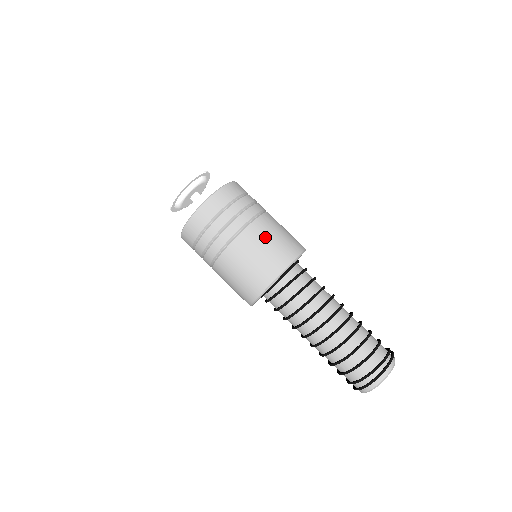
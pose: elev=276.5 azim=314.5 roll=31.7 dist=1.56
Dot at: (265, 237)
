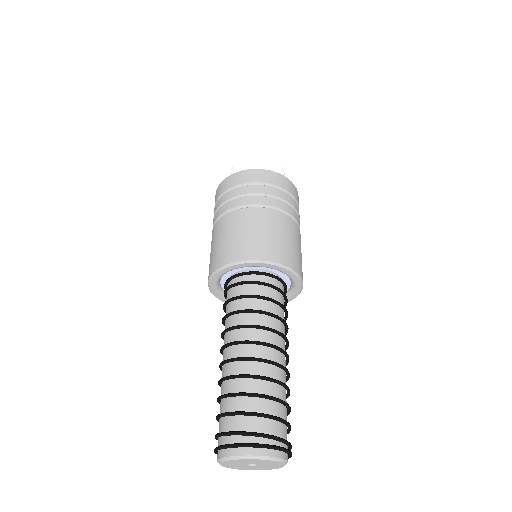
Dot at: (288, 232)
